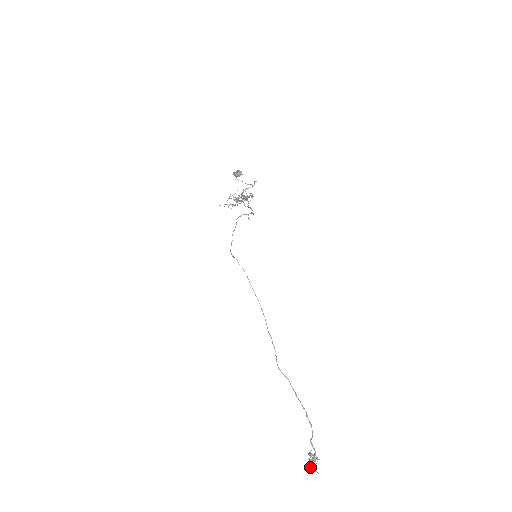
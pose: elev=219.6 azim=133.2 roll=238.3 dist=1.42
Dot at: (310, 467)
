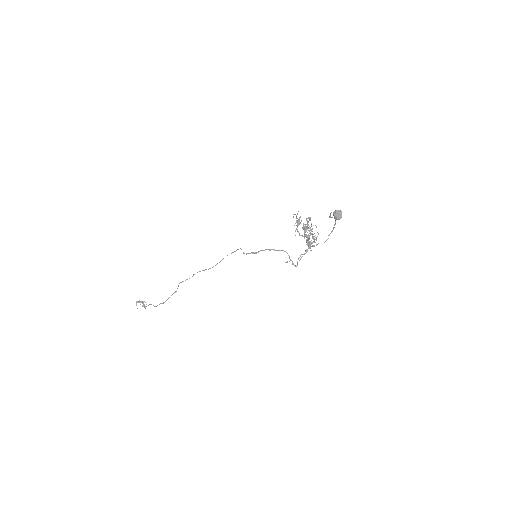
Dot at: occluded
